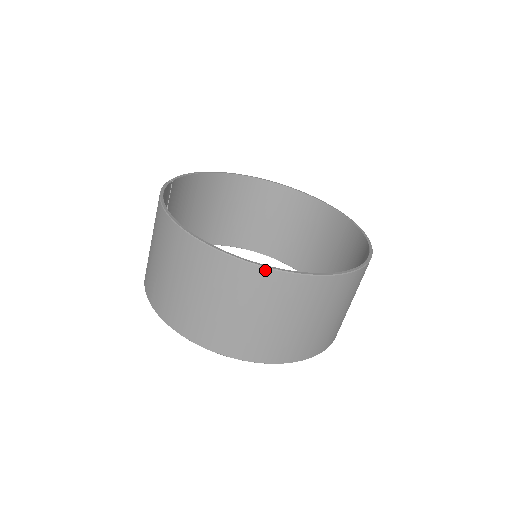
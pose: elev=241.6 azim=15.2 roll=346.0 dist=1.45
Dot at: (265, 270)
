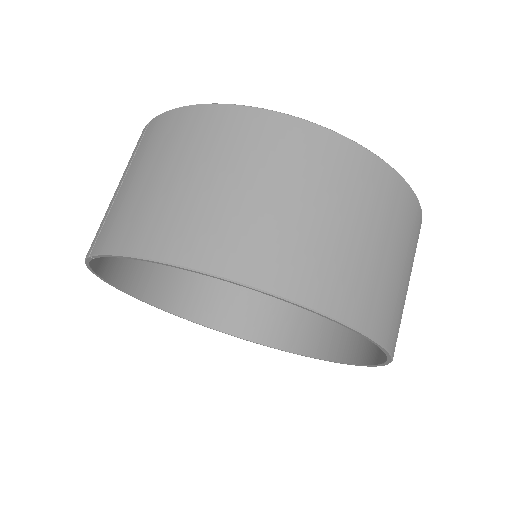
Dot at: (404, 183)
